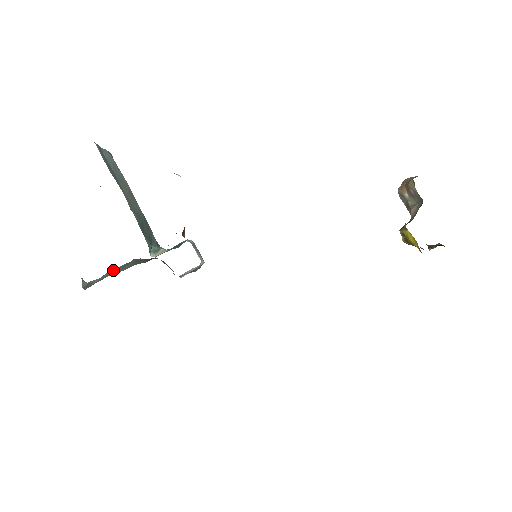
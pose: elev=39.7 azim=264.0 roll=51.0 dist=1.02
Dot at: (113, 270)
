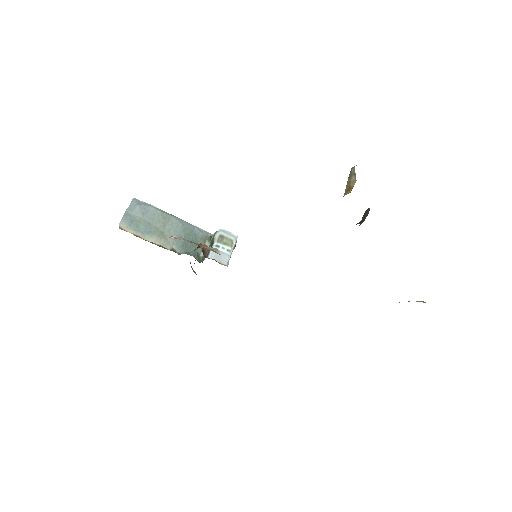
Dot at: occluded
